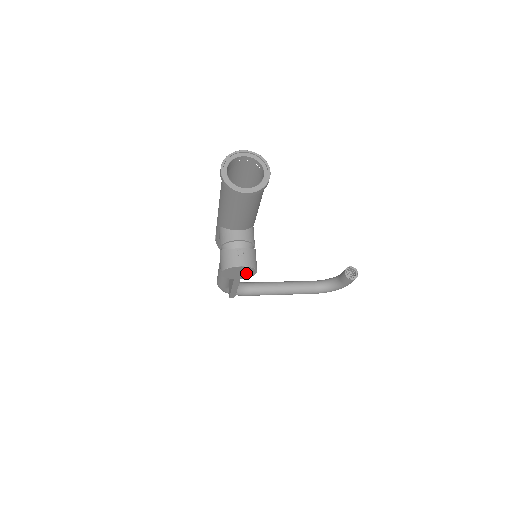
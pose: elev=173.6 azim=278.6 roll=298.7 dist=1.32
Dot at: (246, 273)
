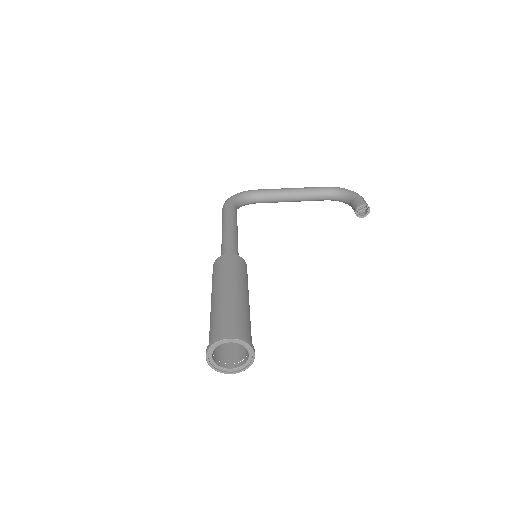
Dot at: occluded
